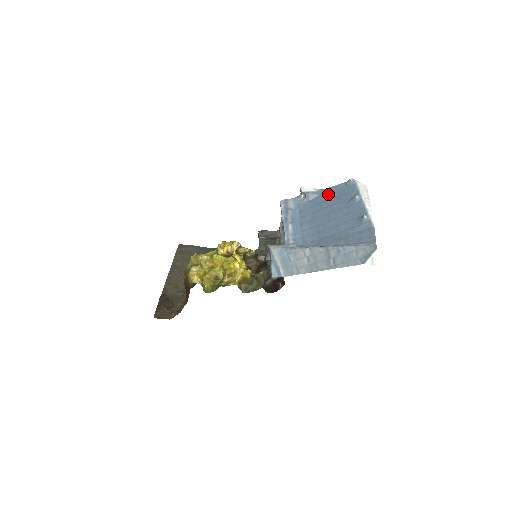
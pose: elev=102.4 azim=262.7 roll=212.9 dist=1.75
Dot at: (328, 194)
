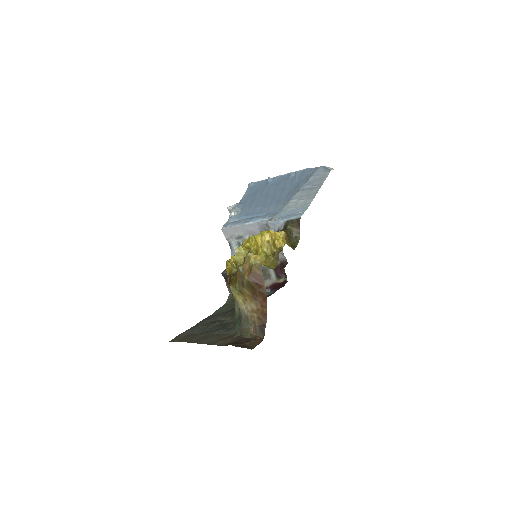
Dot at: (248, 198)
